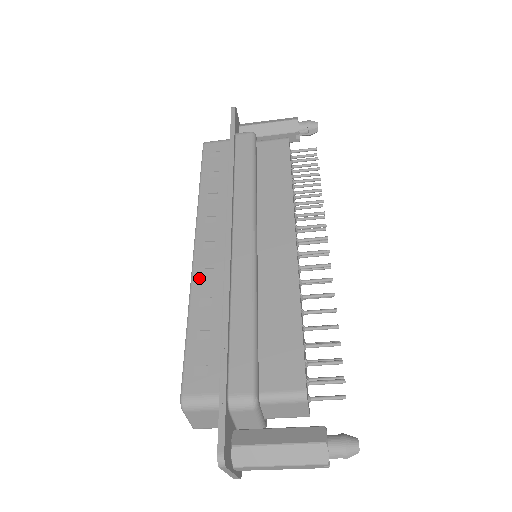
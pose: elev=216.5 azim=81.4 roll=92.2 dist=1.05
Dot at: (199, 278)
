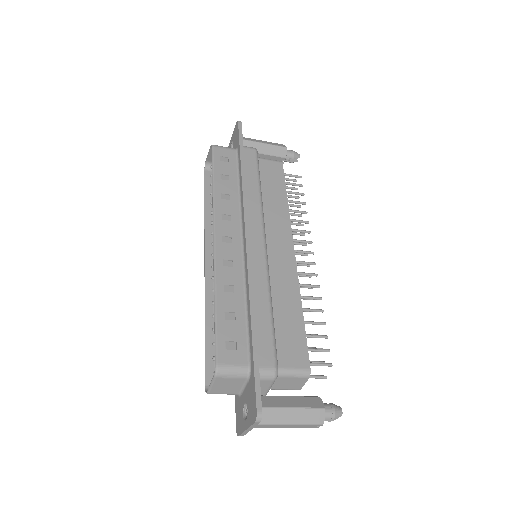
Dot at: (222, 267)
